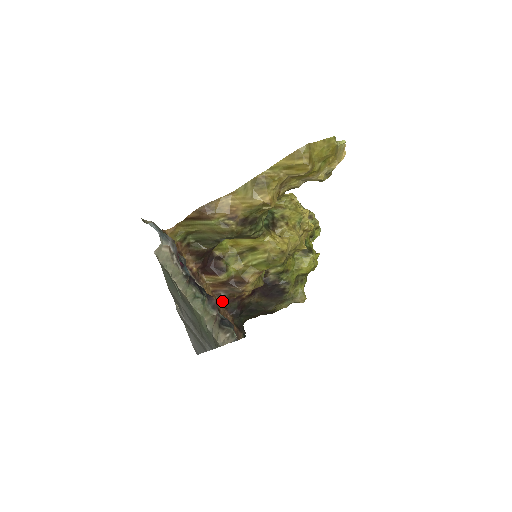
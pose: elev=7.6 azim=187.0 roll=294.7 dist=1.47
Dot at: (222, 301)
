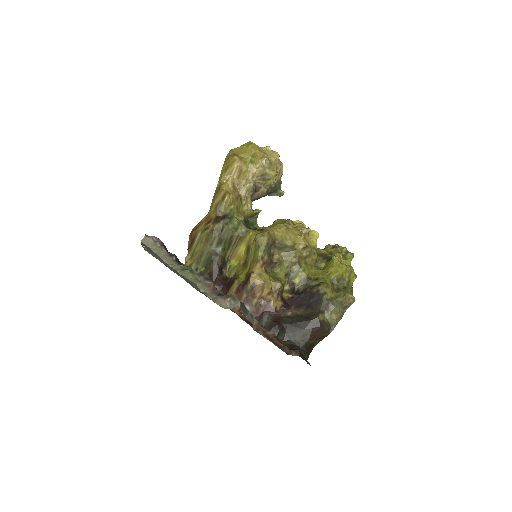
Dot at: occluded
